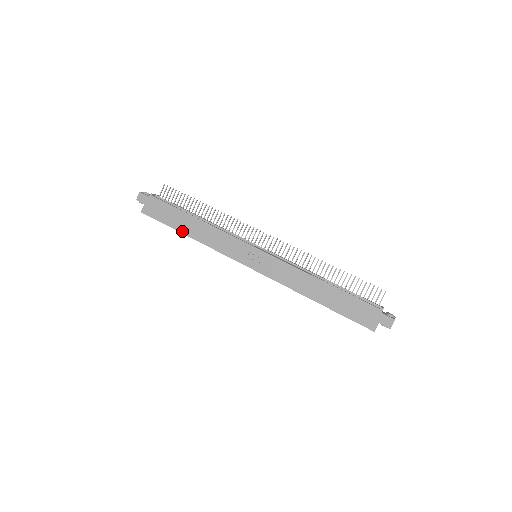
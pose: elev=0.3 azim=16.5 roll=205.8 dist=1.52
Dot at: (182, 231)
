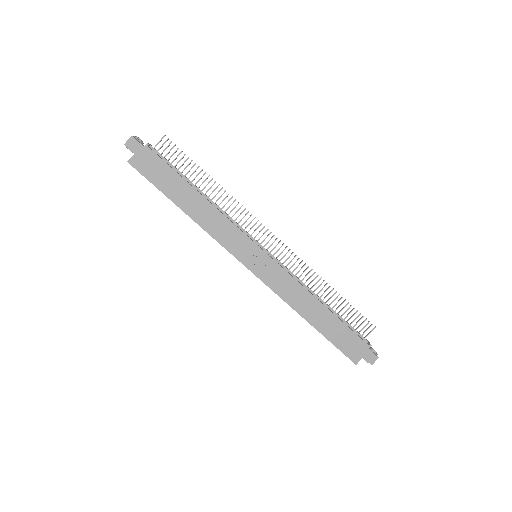
Dot at: (177, 203)
